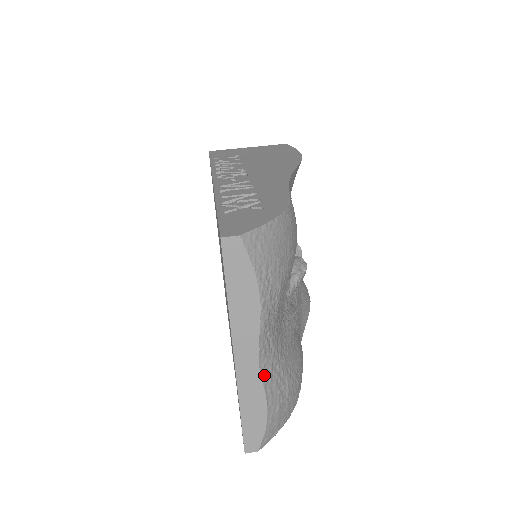
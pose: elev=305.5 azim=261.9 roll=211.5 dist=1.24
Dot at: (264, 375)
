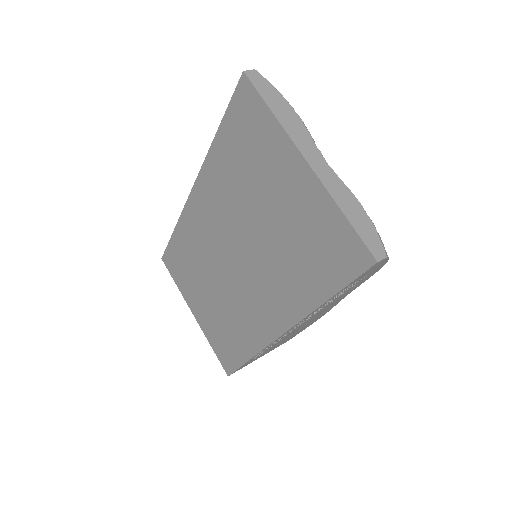
Dot at: (338, 177)
